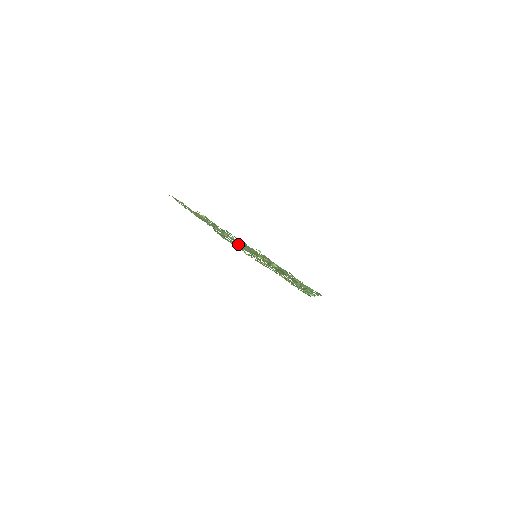
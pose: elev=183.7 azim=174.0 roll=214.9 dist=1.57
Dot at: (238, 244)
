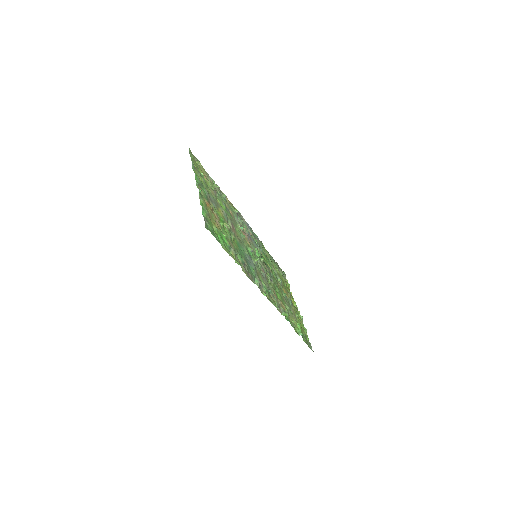
Dot at: (263, 255)
